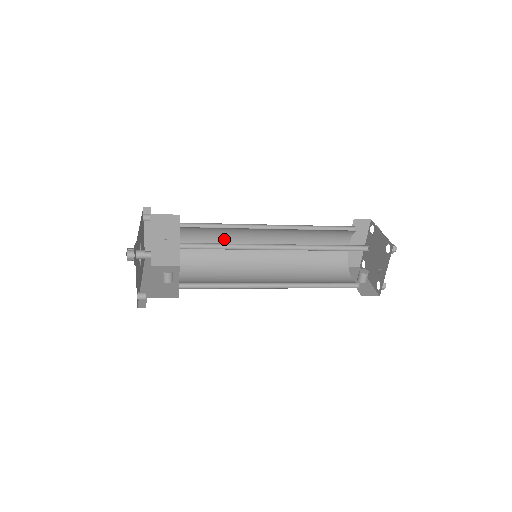
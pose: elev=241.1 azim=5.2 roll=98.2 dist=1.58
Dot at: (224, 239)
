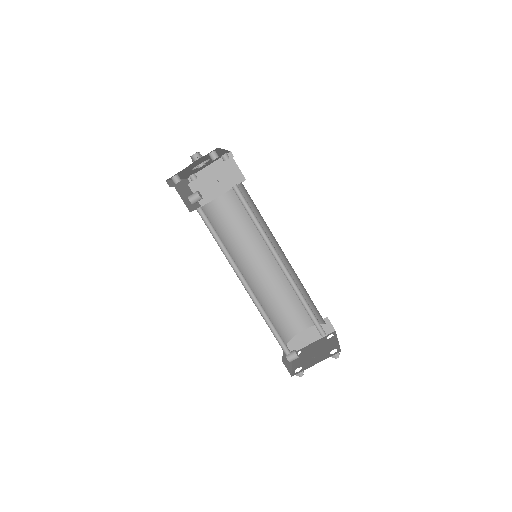
Dot at: (248, 227)
